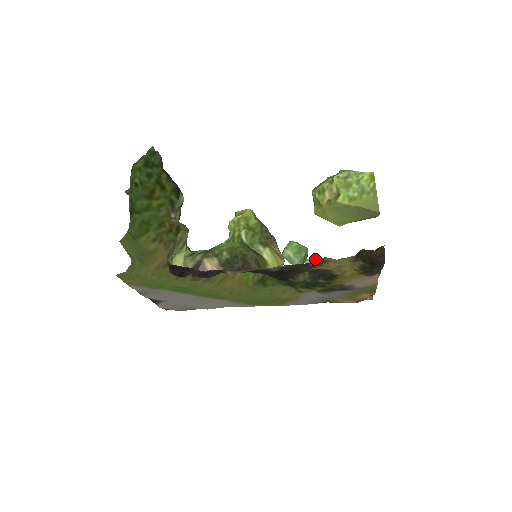
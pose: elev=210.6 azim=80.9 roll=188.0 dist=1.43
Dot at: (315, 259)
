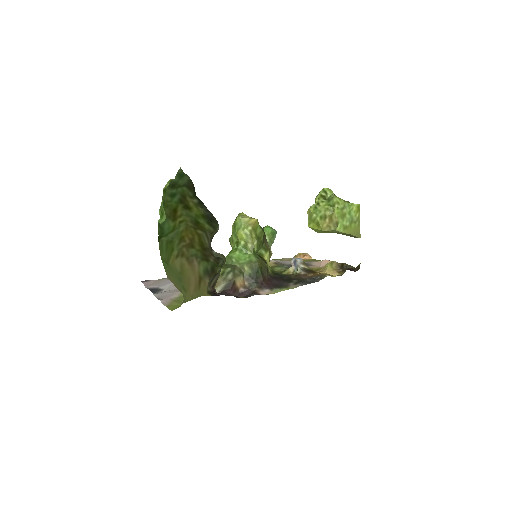
Dot at: (301, 259)
